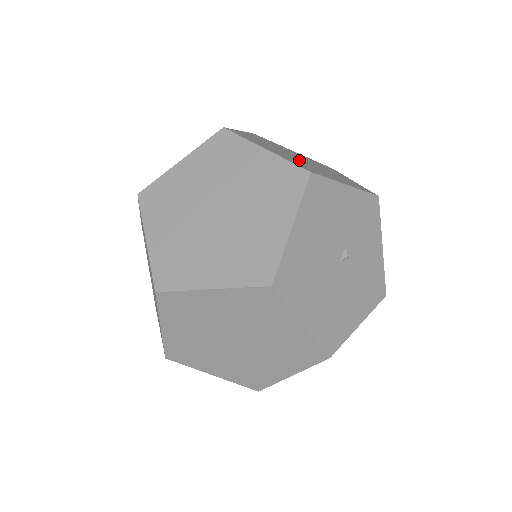
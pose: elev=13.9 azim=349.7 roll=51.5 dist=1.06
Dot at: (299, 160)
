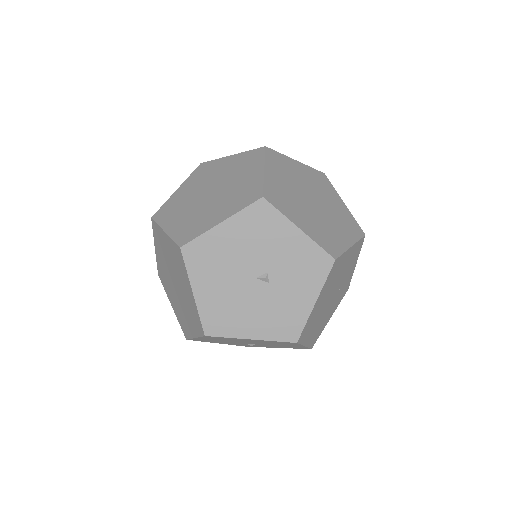
Dot at: (300, 197)
